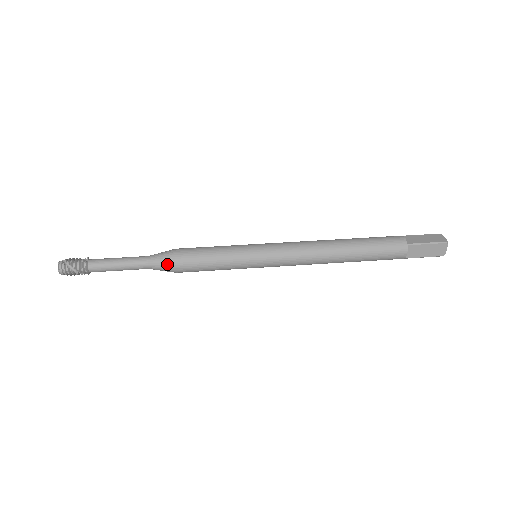
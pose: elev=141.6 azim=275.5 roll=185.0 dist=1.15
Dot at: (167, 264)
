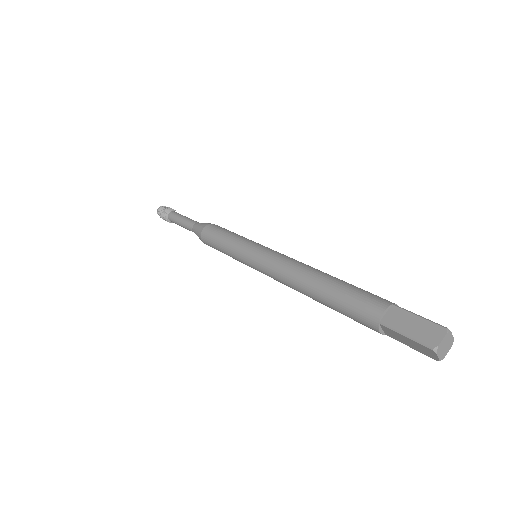
Dot at: (204, 225)
